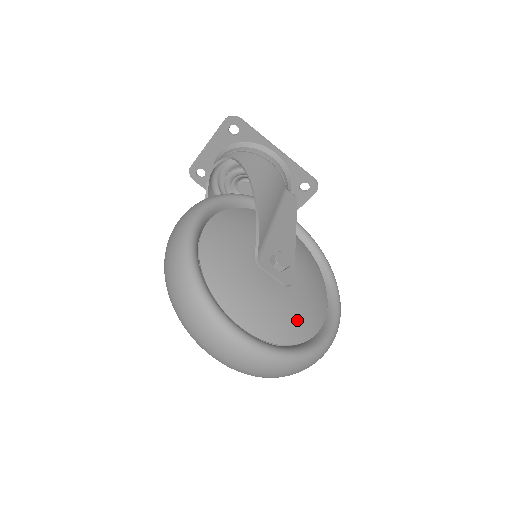
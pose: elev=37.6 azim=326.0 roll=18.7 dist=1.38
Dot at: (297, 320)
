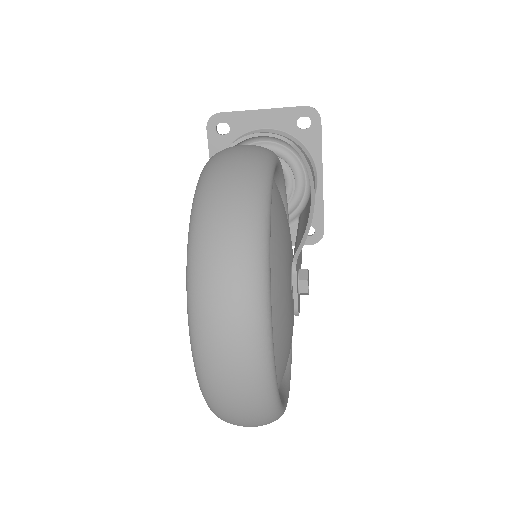
Dot at: (285, 360)
